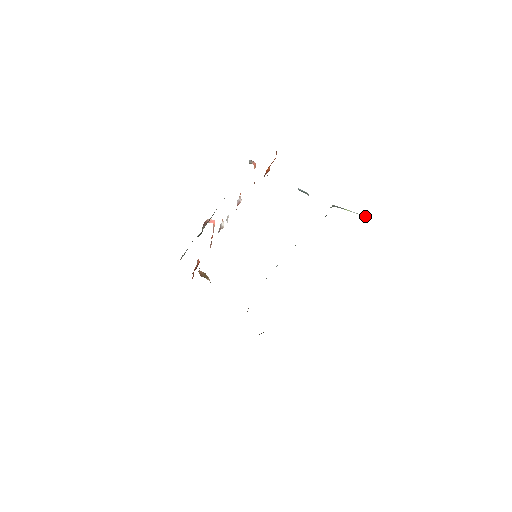
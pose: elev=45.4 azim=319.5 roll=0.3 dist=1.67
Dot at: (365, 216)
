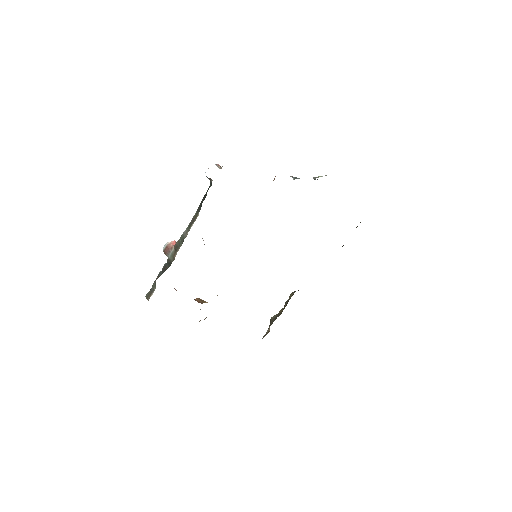
Dot at: occluded
